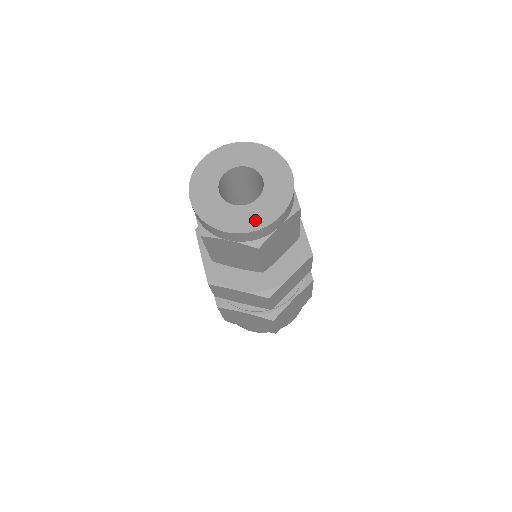
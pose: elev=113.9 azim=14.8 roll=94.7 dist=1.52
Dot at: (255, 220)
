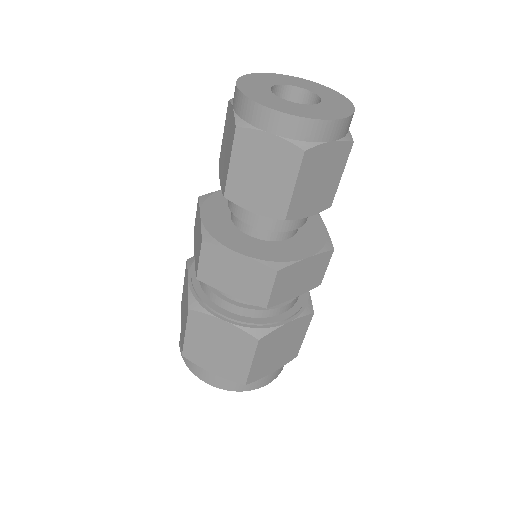
Dot at: (342, 108)
